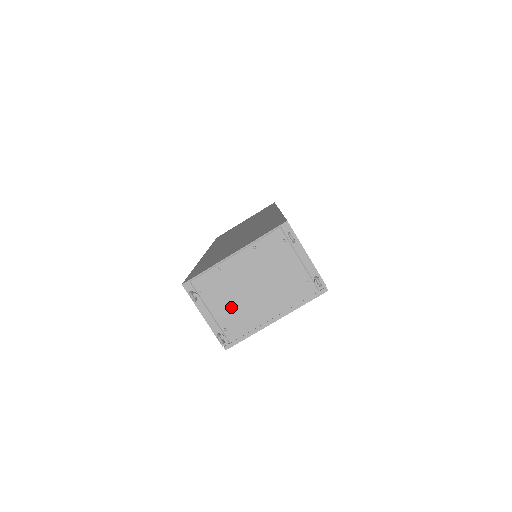
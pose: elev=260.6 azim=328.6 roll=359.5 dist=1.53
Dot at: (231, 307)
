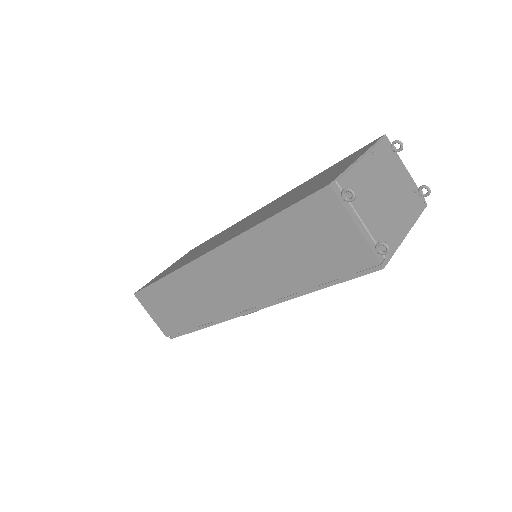
Dot at: (375, 215)
